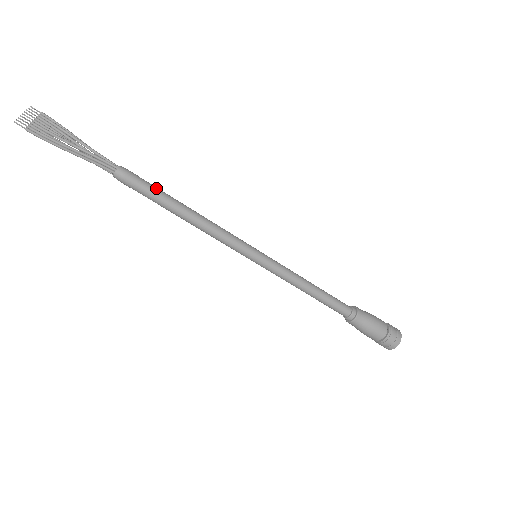
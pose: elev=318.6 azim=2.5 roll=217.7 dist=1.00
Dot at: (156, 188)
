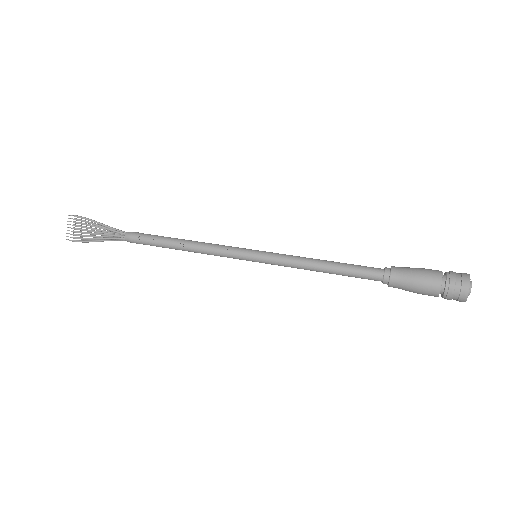
Dot at: (153, 240)
